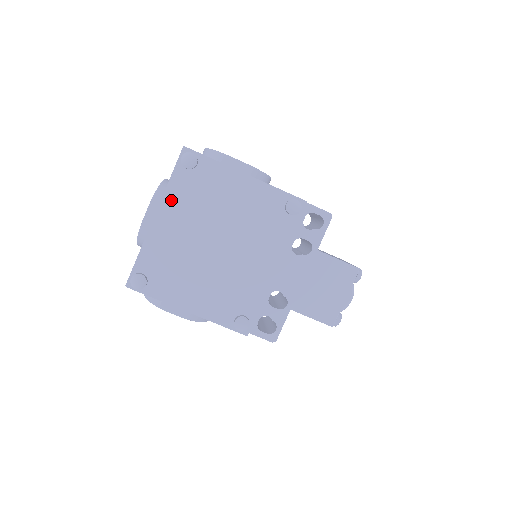
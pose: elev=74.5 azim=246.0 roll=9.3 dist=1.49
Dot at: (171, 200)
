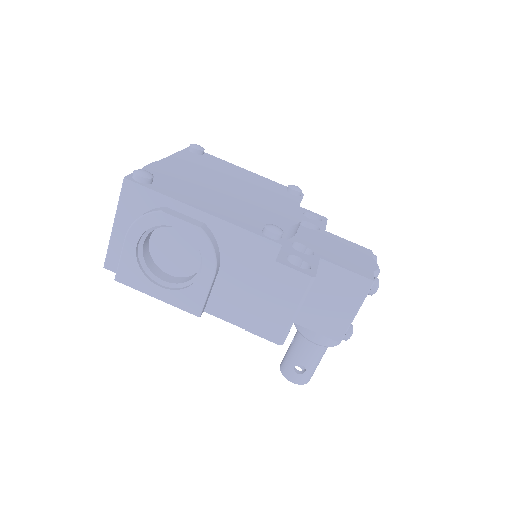
Dot at: (180, 158)
